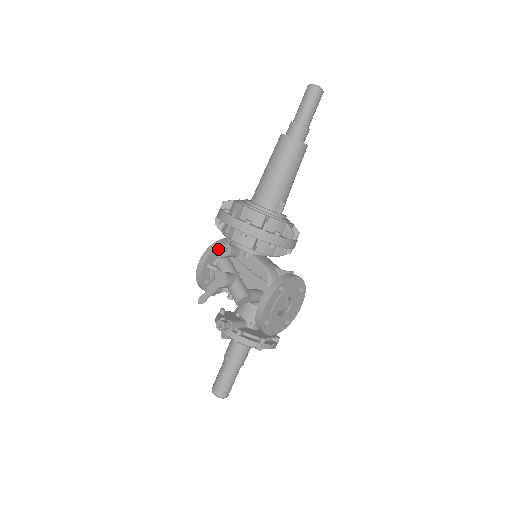
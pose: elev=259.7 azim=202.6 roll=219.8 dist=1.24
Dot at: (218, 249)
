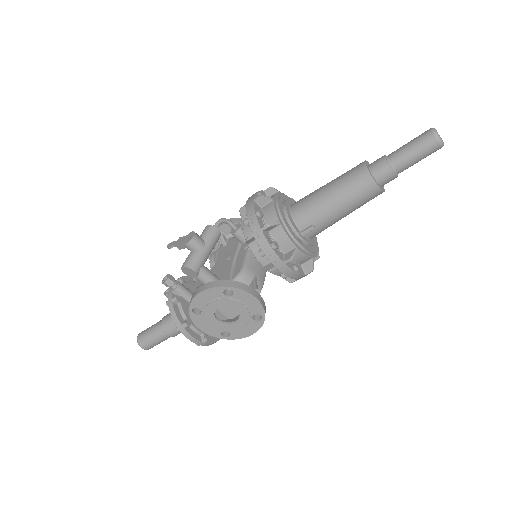
Dot at: (224, 218)
